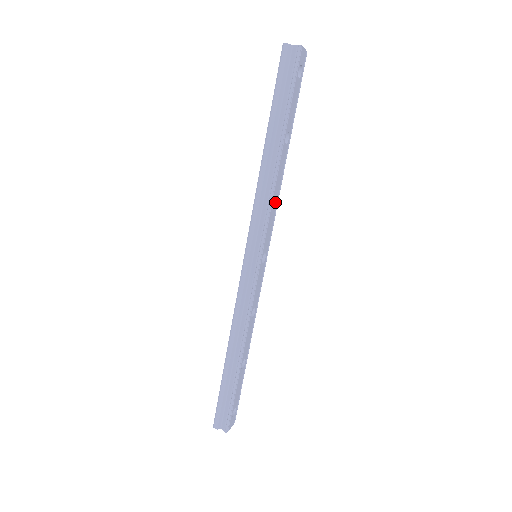
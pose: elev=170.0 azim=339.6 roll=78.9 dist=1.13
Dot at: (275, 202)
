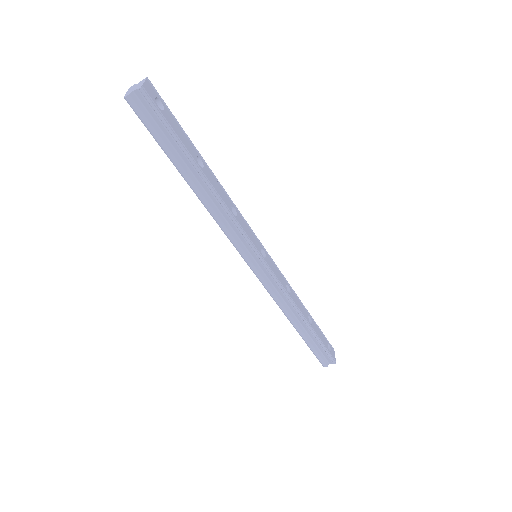
Dot at: (235, 211)
